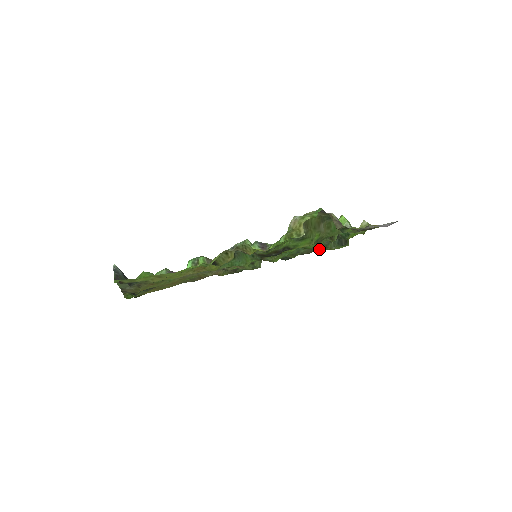
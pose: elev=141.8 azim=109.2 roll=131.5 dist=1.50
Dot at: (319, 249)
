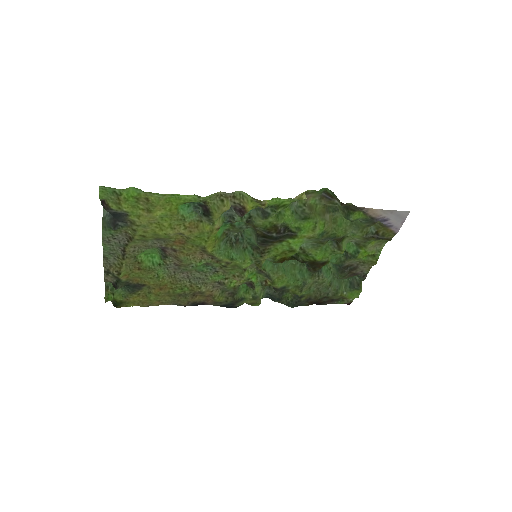
Dot at: (329, 295)
